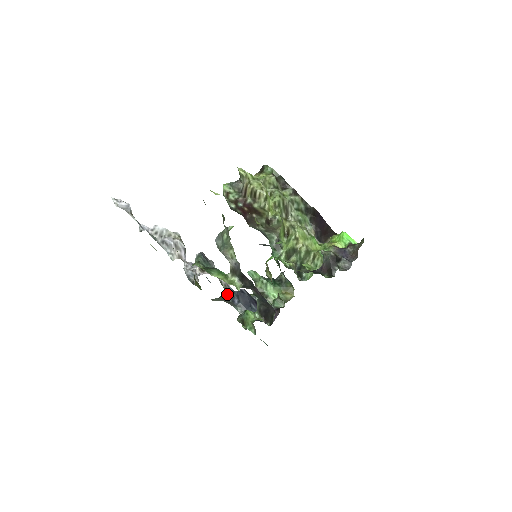
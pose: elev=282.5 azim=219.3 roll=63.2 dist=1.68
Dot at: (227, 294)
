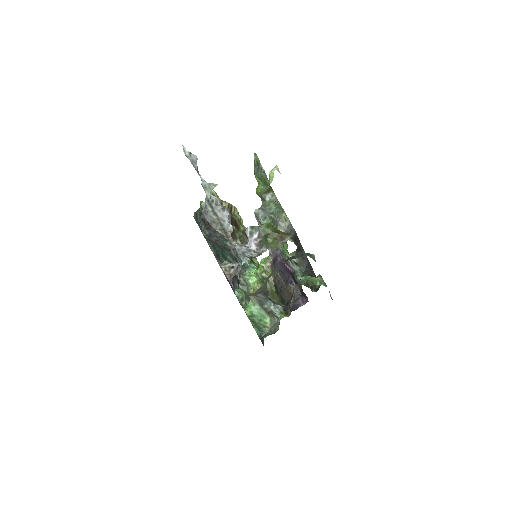
Dot at: occluded
